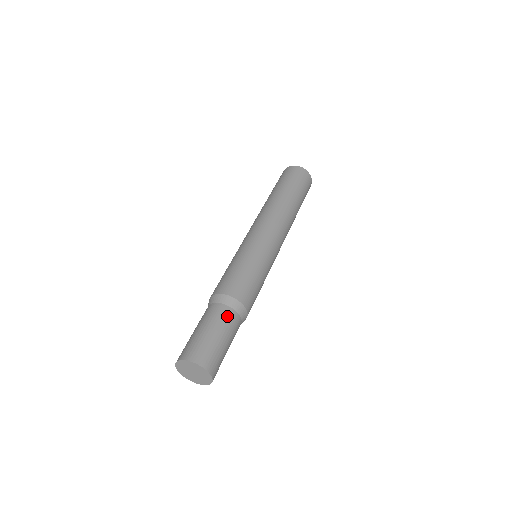
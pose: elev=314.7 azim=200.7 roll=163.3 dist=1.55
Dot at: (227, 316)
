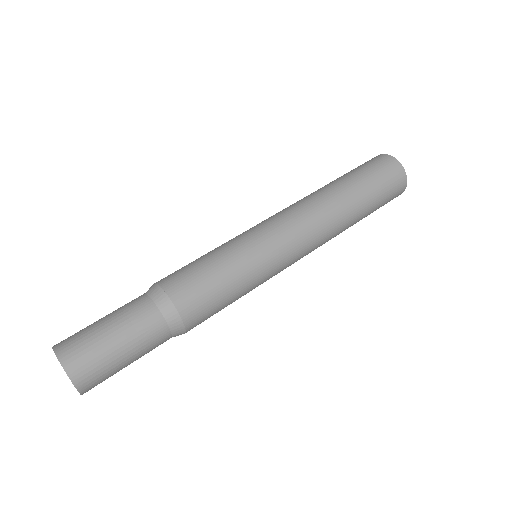
Dot at: (154, 332)
